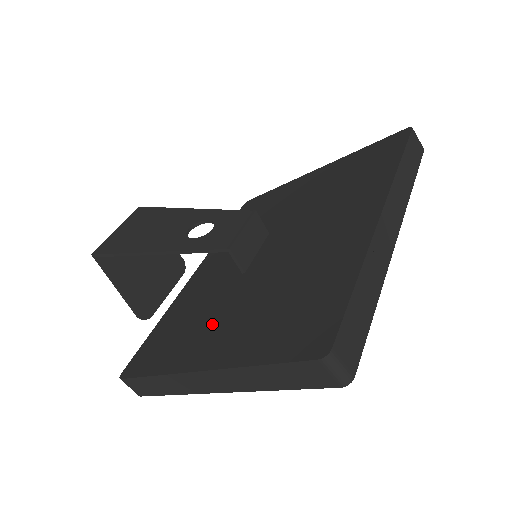
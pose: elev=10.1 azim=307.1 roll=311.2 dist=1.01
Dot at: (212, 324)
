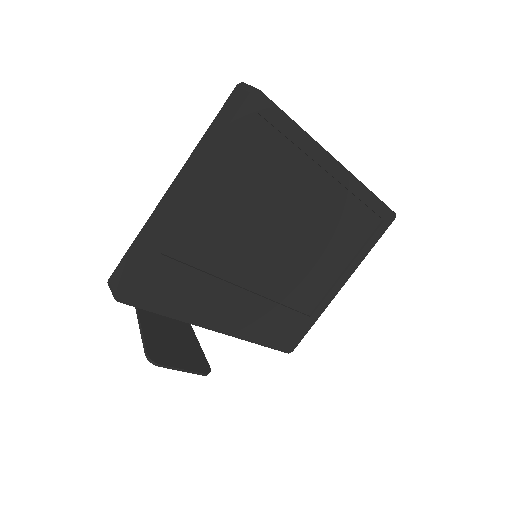
Dot at: occluded
